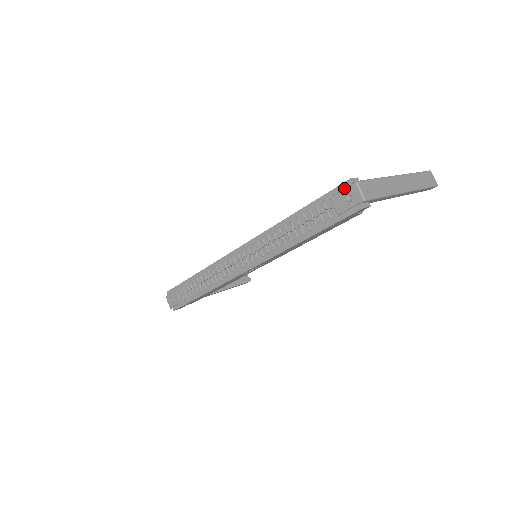
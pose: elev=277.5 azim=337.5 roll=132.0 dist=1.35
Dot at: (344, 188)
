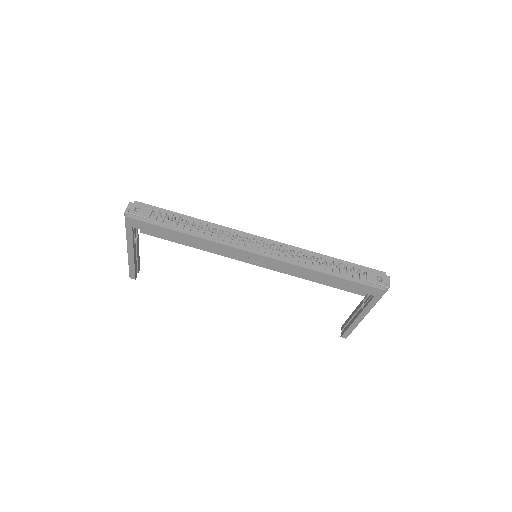
Dot at: (379, 273)
